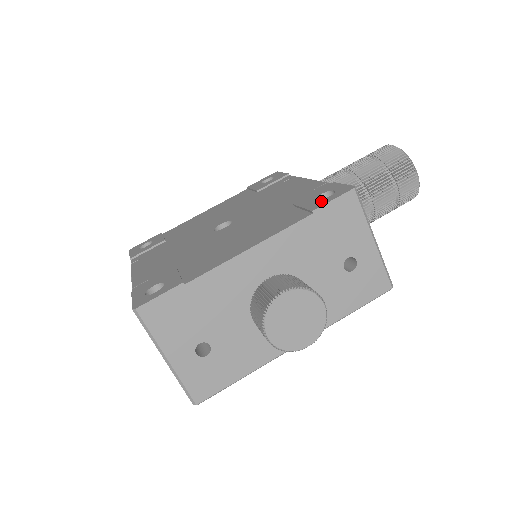
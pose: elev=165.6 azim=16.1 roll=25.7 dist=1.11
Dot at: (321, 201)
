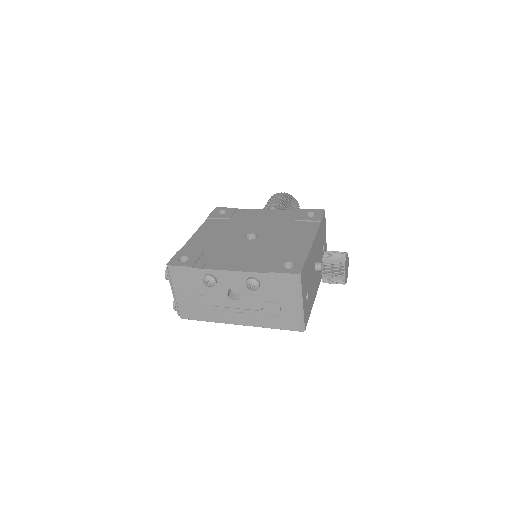
Dot at: (316, 217)
